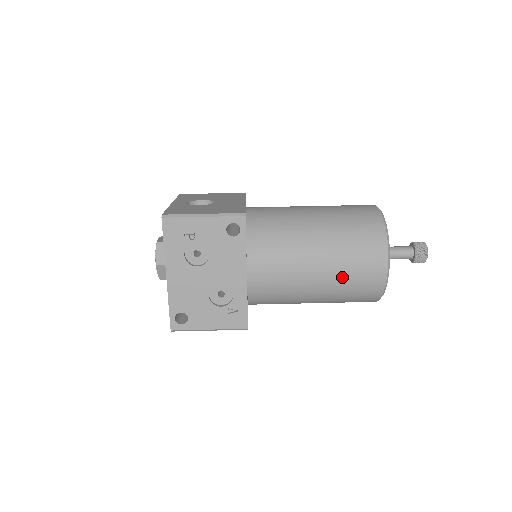
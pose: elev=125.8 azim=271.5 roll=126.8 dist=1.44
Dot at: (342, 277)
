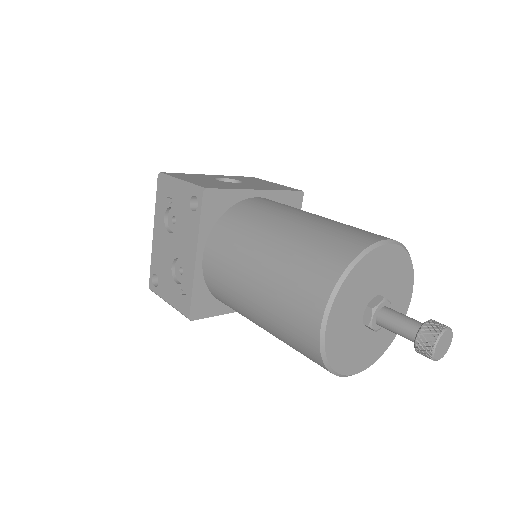
Dot at: (274, 307)
